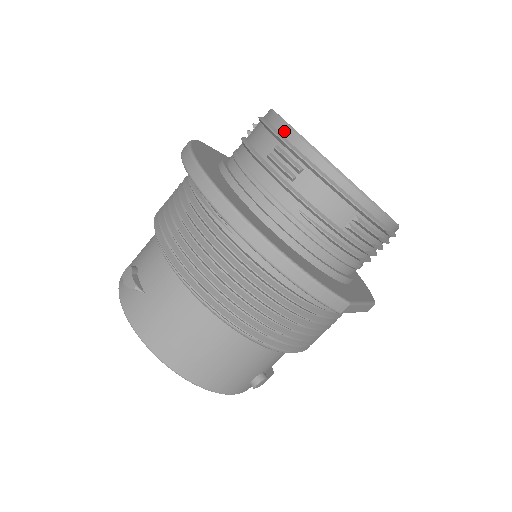
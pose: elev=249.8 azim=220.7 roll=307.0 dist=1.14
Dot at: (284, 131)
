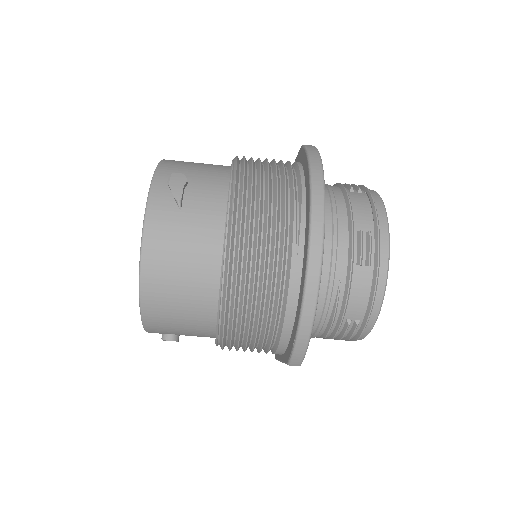
Dot at: (383, 229)
